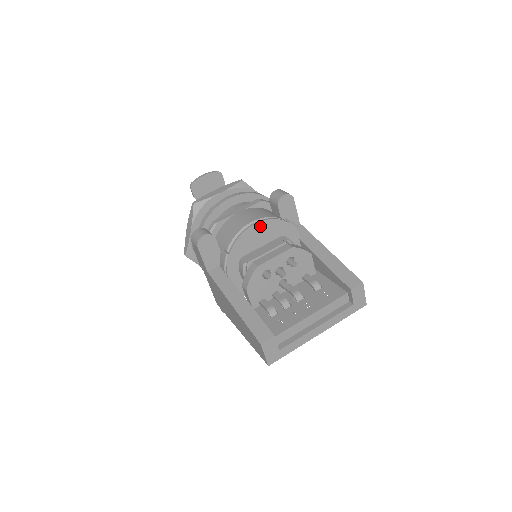
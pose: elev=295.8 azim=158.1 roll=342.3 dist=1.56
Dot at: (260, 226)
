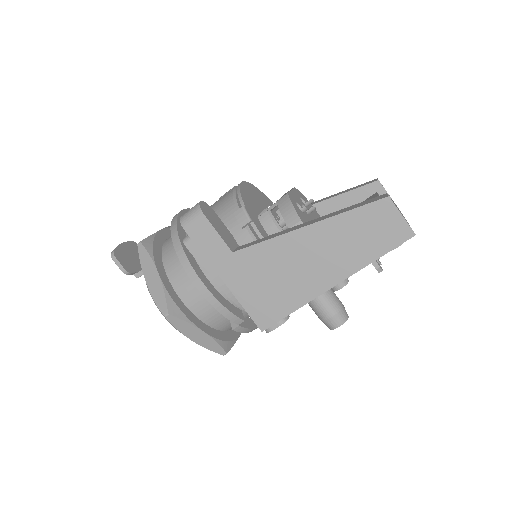
Dot at: (247, 187)
